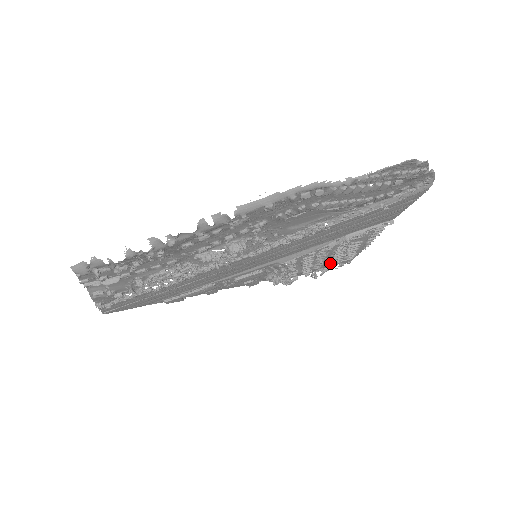
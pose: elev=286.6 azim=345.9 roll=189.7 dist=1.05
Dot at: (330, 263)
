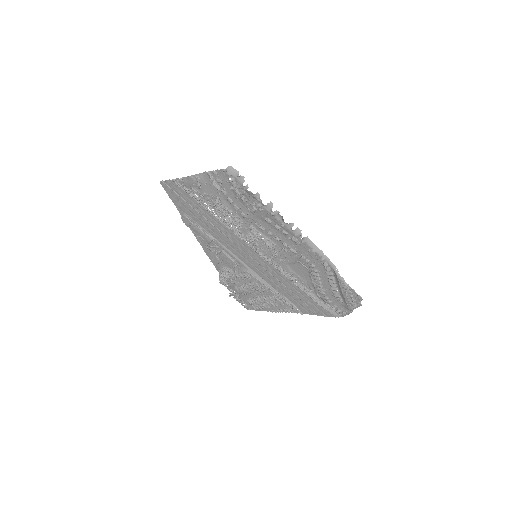
Dot at: (248, 299)
